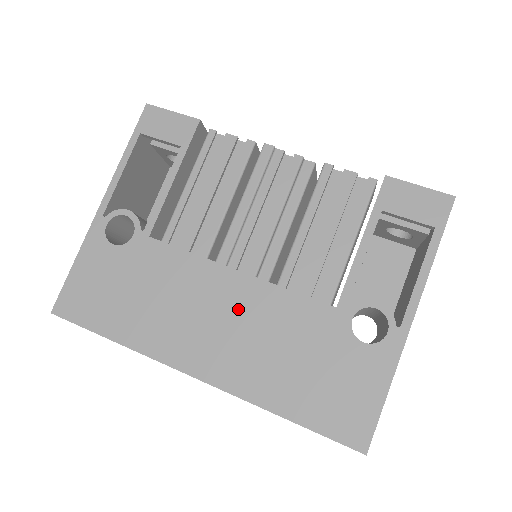
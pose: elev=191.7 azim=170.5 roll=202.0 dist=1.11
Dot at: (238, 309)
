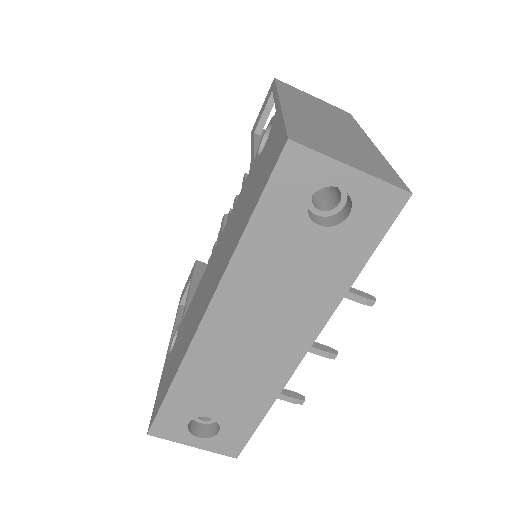
Dot at: (215, 258)
